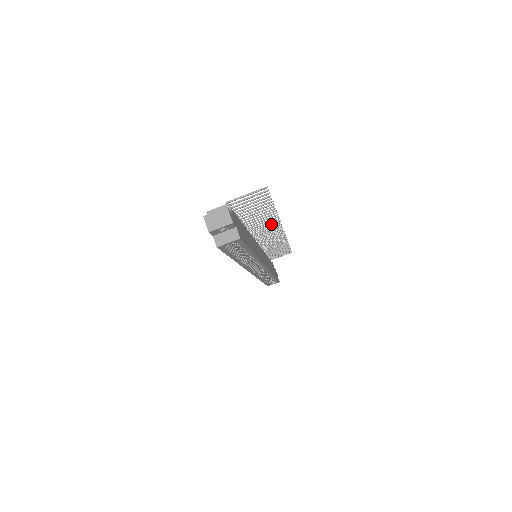
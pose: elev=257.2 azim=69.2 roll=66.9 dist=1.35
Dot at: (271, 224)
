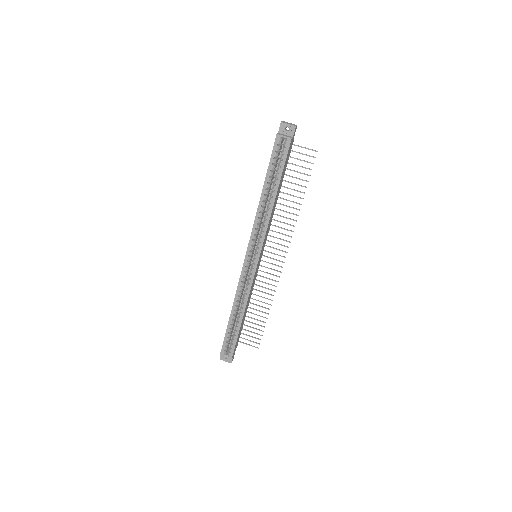
Dot at: (287, 230)
